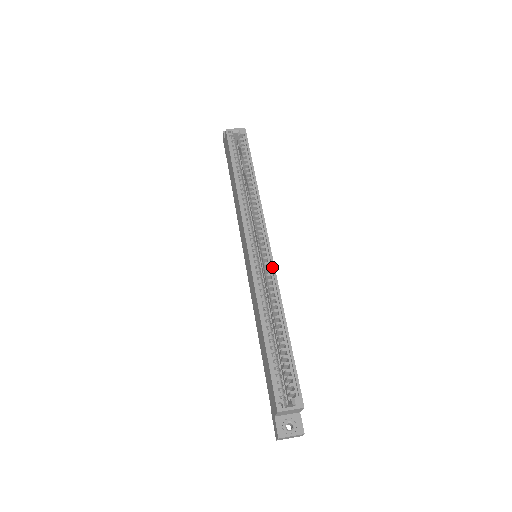
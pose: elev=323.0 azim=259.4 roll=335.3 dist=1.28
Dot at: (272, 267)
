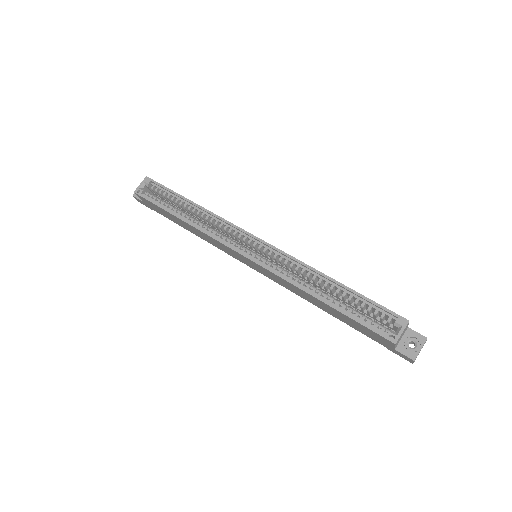
Dot at: (277, 251)
